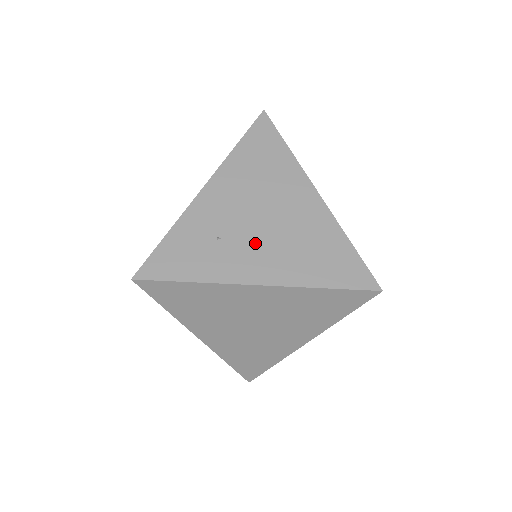
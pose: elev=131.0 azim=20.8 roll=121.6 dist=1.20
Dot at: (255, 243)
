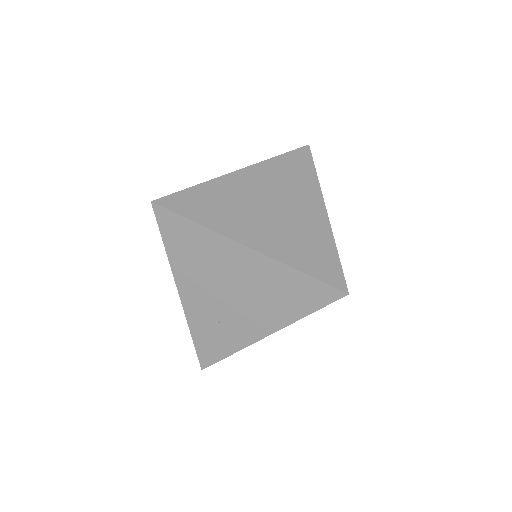
Dot at: (241, 312)
